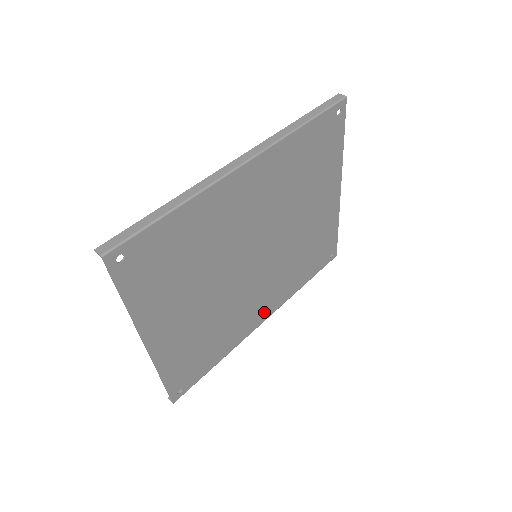
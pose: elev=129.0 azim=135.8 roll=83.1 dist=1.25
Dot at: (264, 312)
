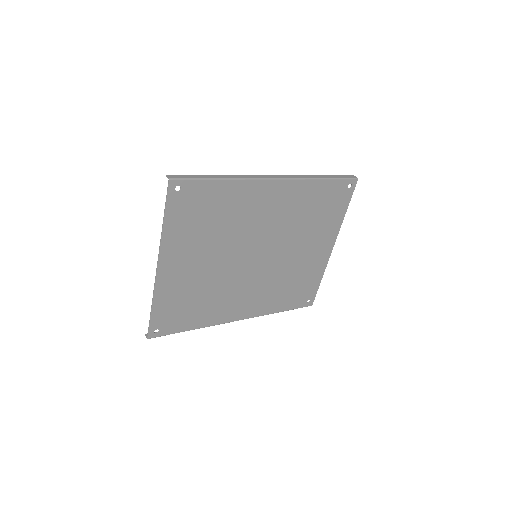
Dot at: (242, 311)
